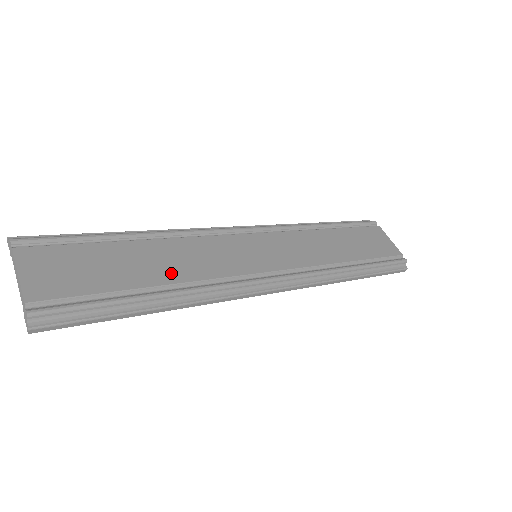
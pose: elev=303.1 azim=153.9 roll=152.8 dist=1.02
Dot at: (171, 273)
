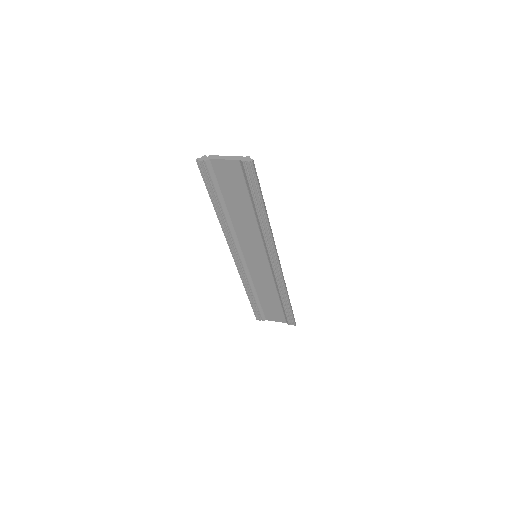
Dot at: occluded
